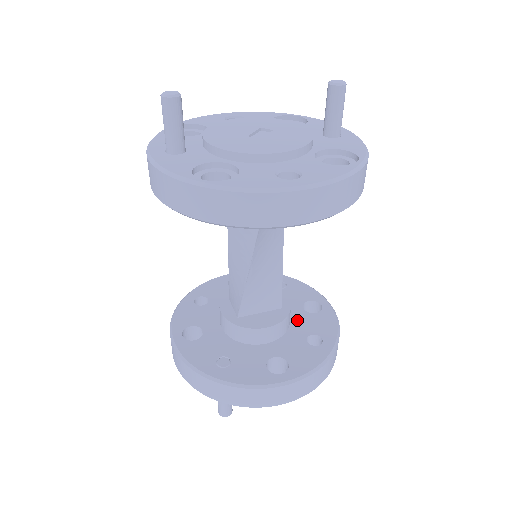
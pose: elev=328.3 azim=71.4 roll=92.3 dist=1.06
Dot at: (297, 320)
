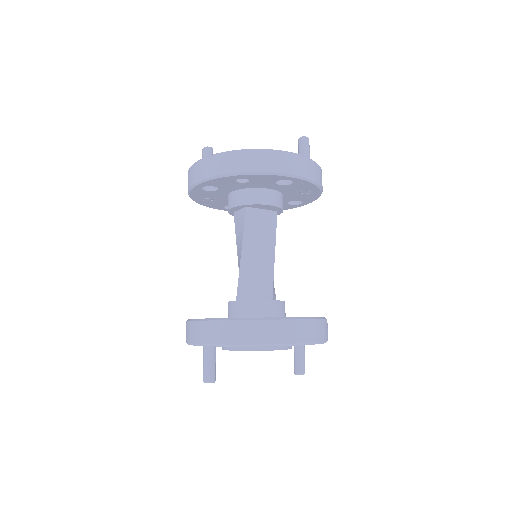
Dot at: occluded
